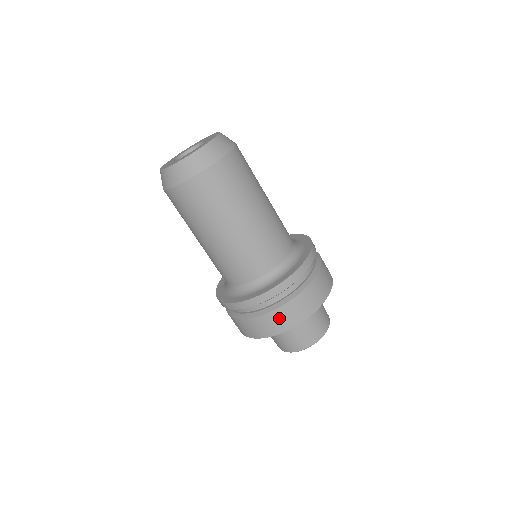
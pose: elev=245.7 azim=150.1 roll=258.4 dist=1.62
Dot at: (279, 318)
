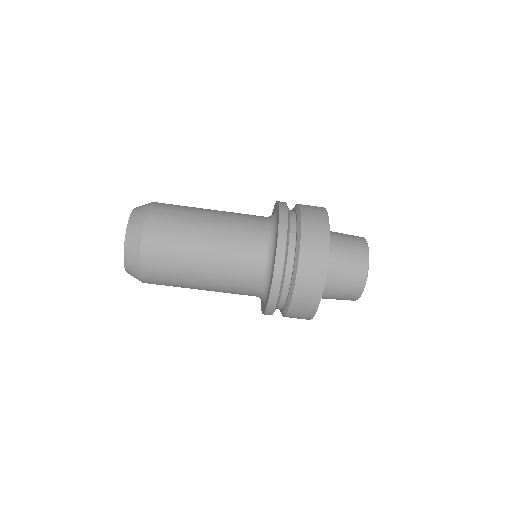
Dot at: (310, 256)
